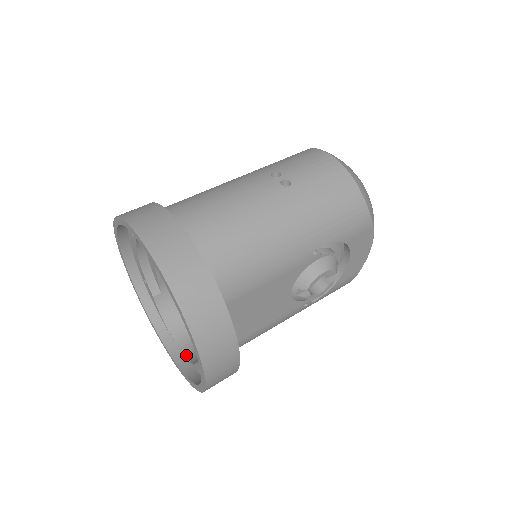
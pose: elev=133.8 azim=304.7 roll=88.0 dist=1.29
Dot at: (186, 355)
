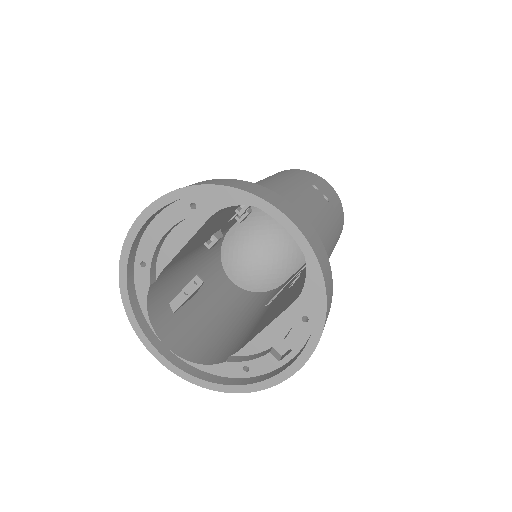
Dot at: (182, 356)
